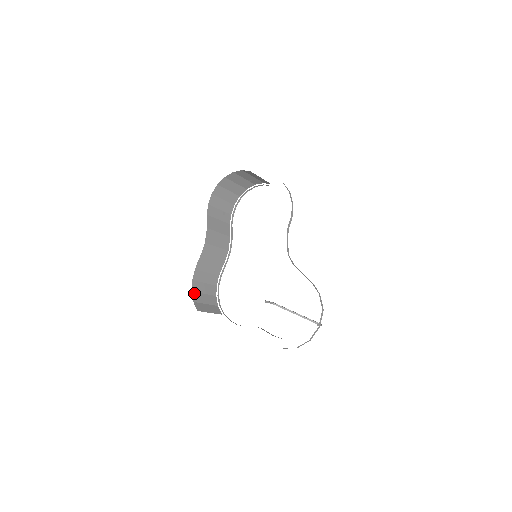
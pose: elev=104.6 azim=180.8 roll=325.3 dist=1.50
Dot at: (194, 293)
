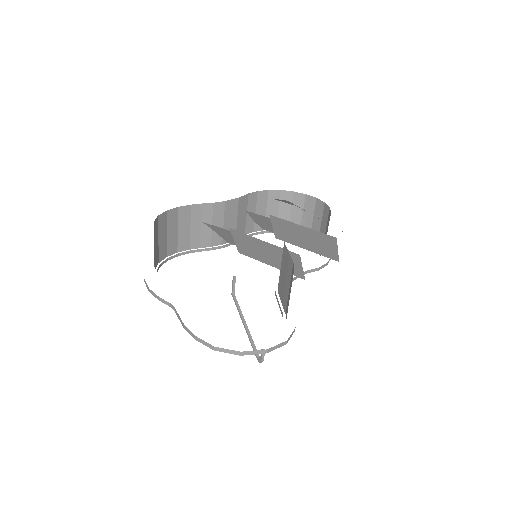
Dot at: (166, 215)
